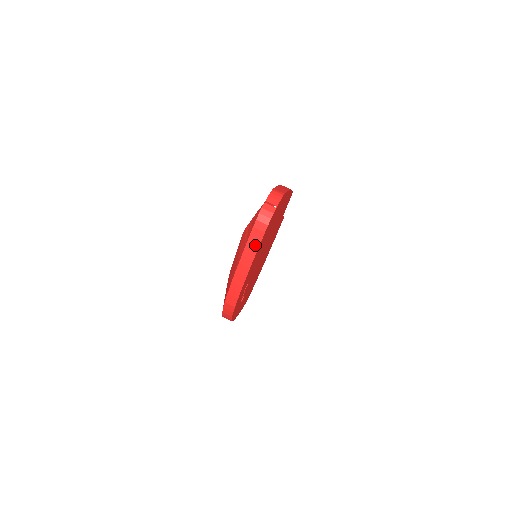
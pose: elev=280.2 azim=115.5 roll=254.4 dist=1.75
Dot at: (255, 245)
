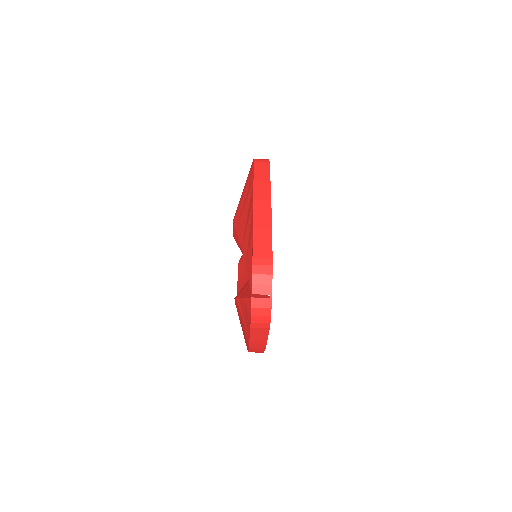
Dot at: (262, 336)
